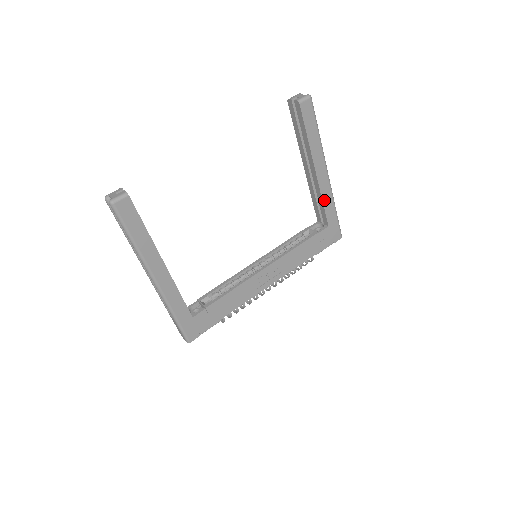
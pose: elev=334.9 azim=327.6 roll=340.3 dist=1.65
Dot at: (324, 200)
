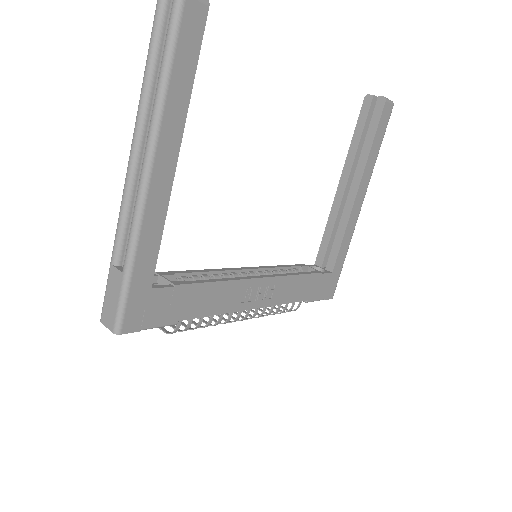
Dot at: (345, 235)
